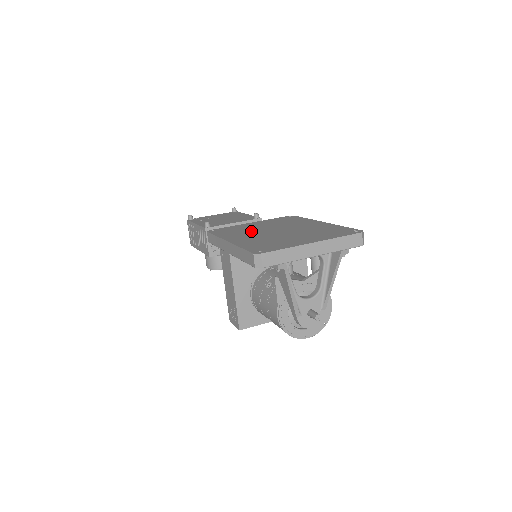
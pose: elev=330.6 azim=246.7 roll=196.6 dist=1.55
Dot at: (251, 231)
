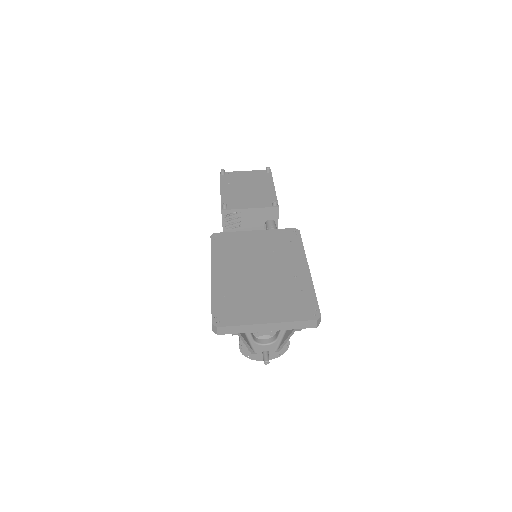
Dot at: (241, 259)
